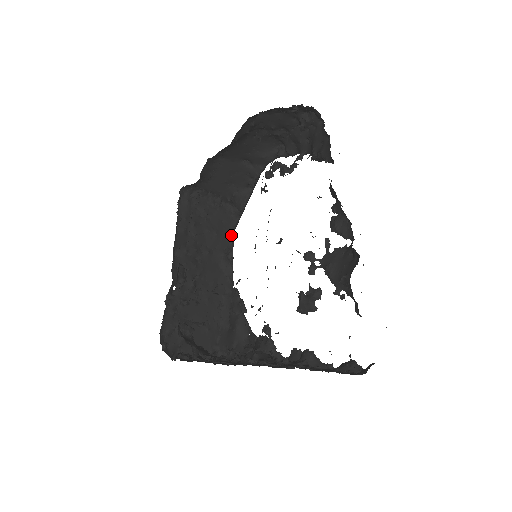
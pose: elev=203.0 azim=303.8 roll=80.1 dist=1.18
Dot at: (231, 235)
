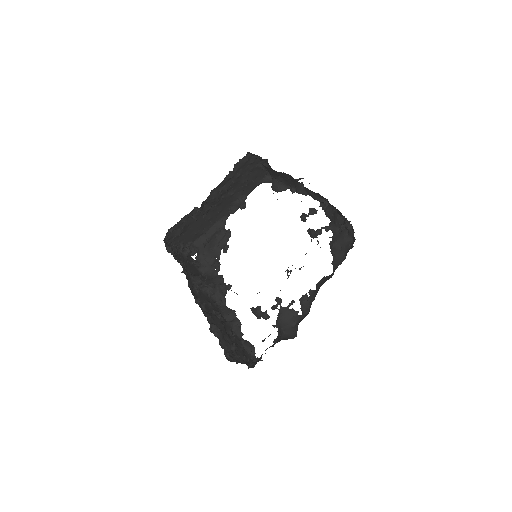
Dot at: (254, 187)
